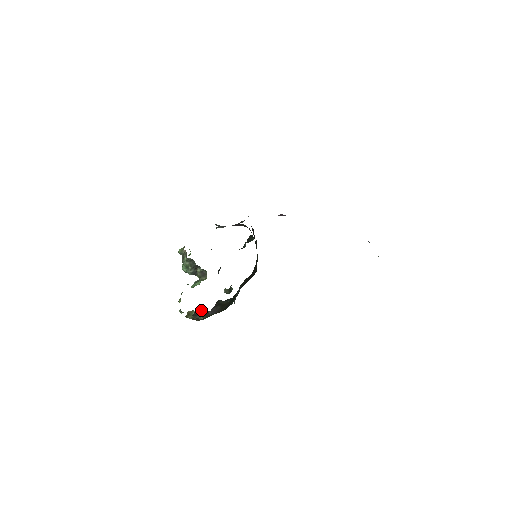
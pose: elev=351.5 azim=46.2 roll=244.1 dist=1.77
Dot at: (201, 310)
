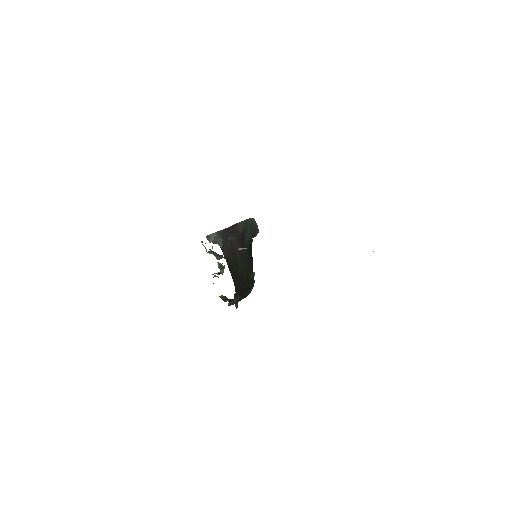
Dot at: occluded
